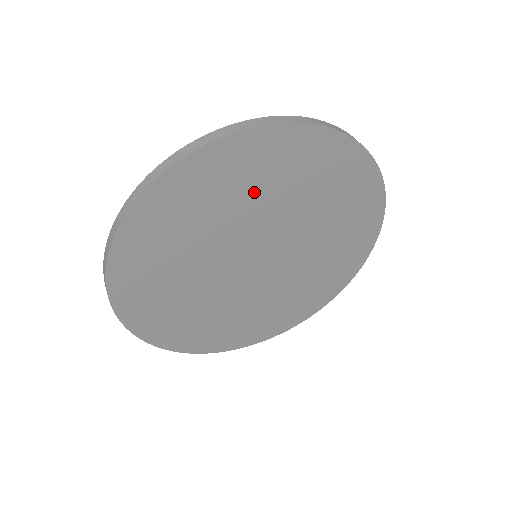
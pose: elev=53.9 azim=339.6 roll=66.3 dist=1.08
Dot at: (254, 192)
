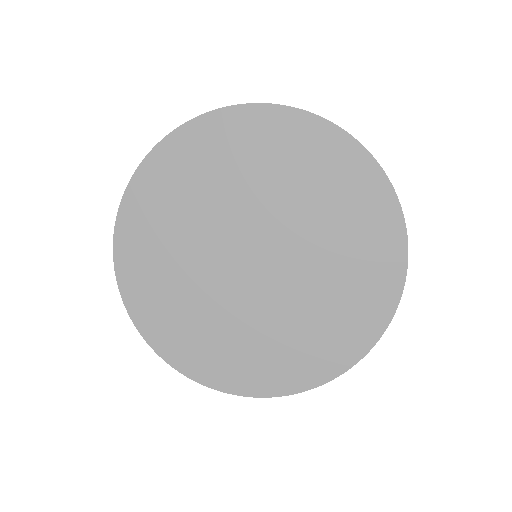
Dot at: (222, 177)
